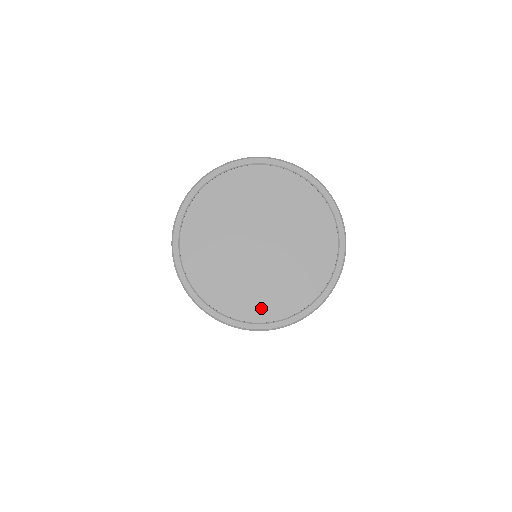
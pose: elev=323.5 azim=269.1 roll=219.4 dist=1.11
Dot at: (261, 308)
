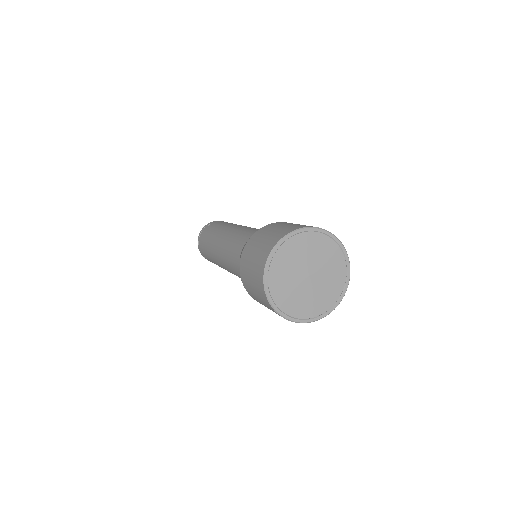
Dot at: (305, 311)
